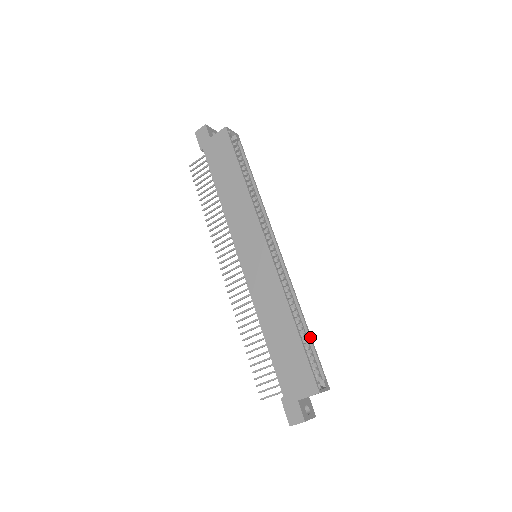
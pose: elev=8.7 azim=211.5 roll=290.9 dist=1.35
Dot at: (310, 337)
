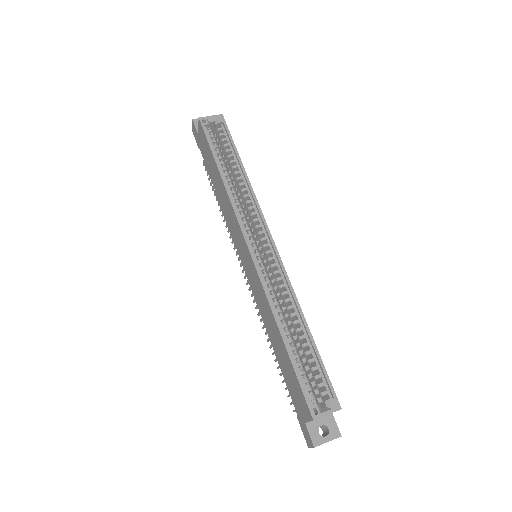
Dot at: (313, 346)
